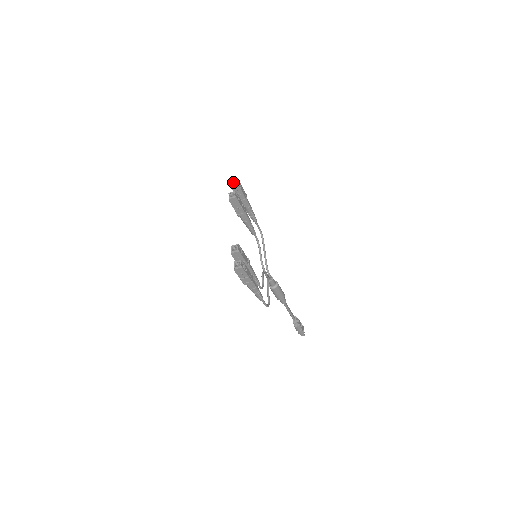
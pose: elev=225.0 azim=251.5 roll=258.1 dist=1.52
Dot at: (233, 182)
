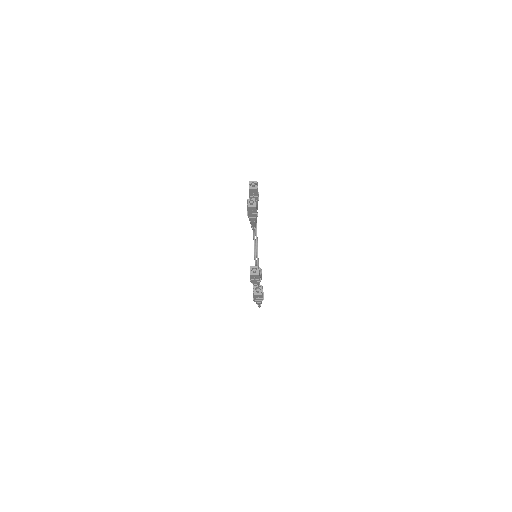
Dot at: (253, 186)
